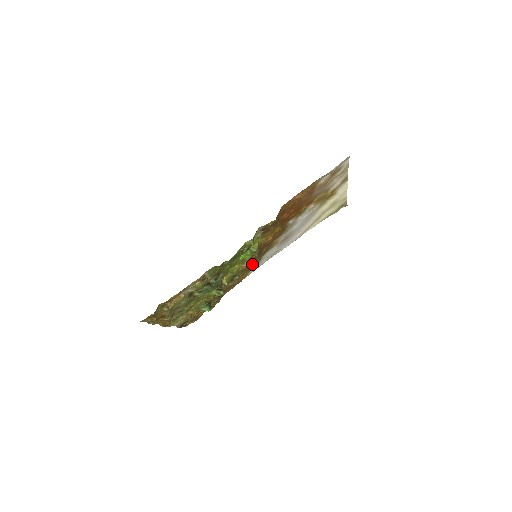
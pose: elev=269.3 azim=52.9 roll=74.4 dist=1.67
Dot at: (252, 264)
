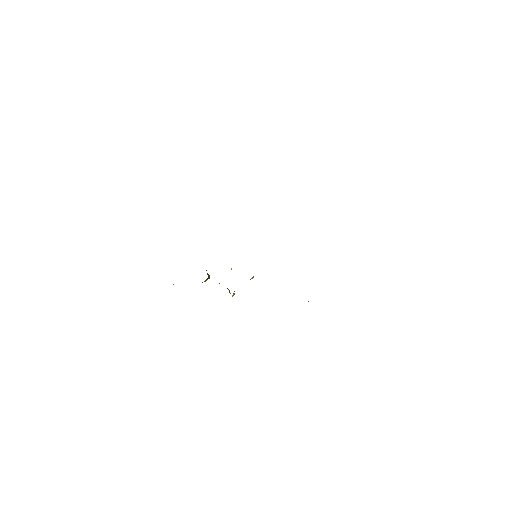
Dot at: occluded
